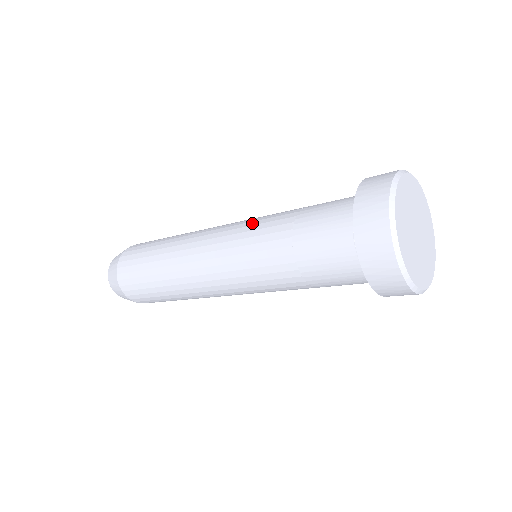
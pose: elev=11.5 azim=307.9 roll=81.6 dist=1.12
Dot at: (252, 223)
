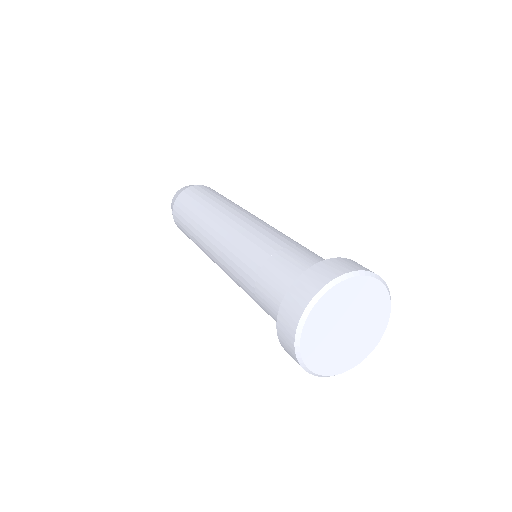
Dot at: (244, 240)
